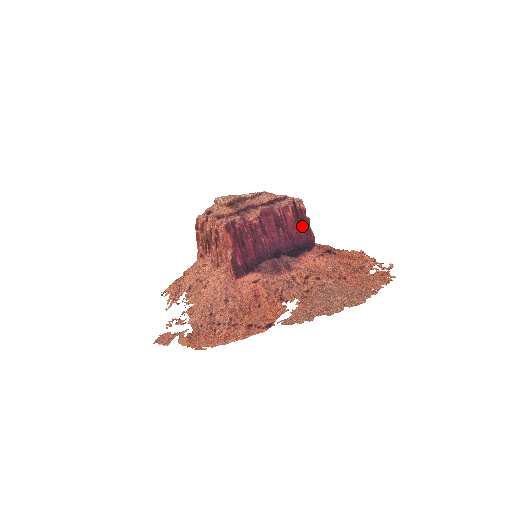
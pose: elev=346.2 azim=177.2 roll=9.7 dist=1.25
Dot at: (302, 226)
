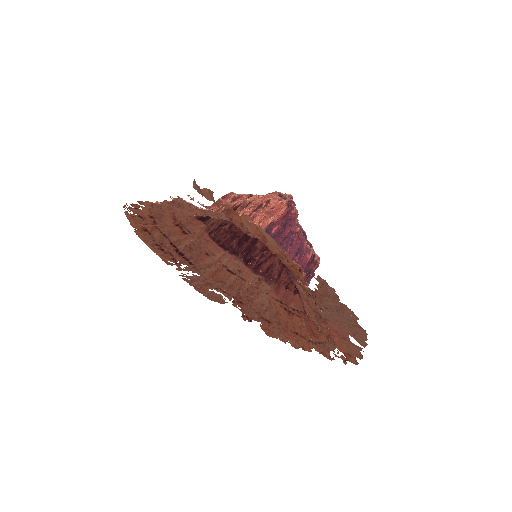
Dot at: (306, 274)
